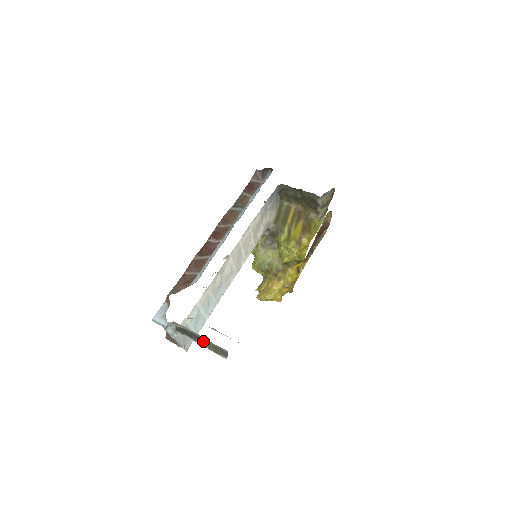
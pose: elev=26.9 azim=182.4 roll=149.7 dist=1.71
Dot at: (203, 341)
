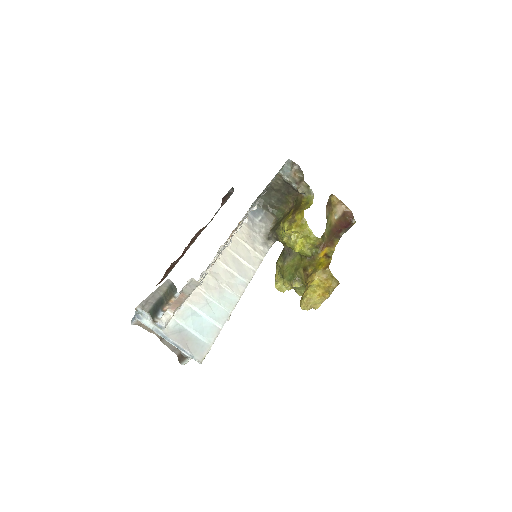
Dot at: (163, 300)
